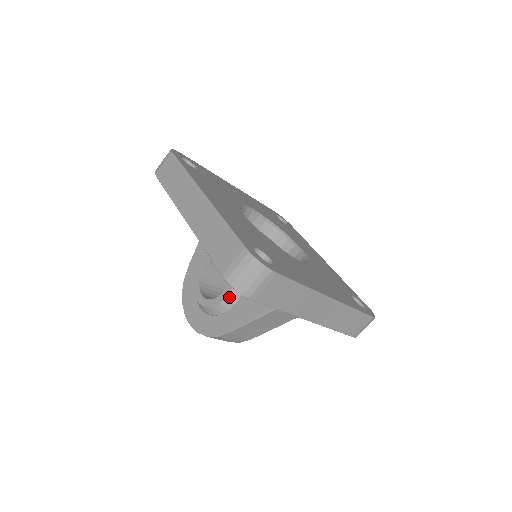
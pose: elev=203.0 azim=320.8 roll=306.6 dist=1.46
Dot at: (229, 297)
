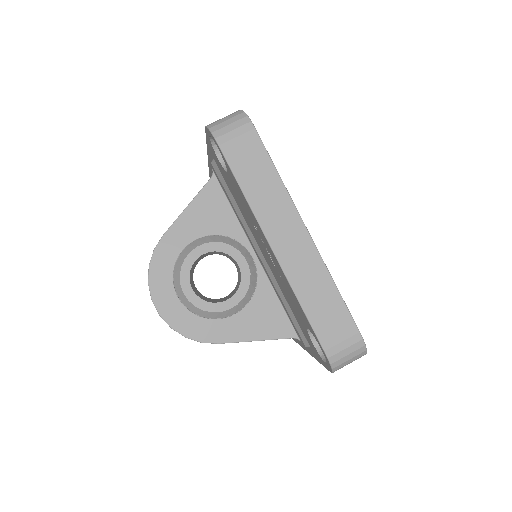
Dot at: (234, 308)
